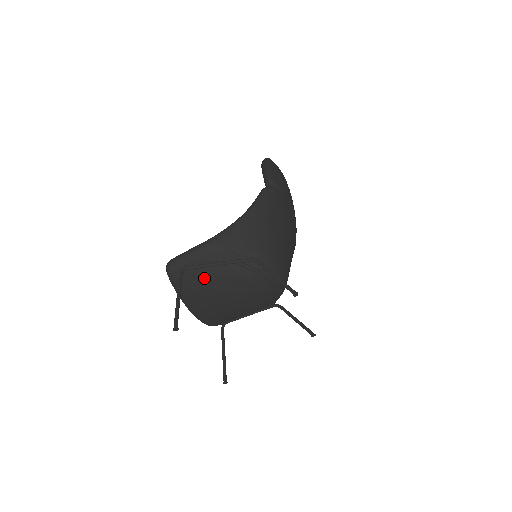
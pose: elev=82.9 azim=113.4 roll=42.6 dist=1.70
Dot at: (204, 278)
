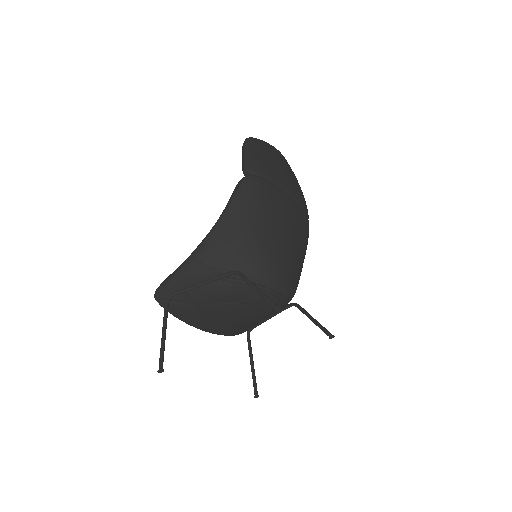
Dot at: (194, 301)
